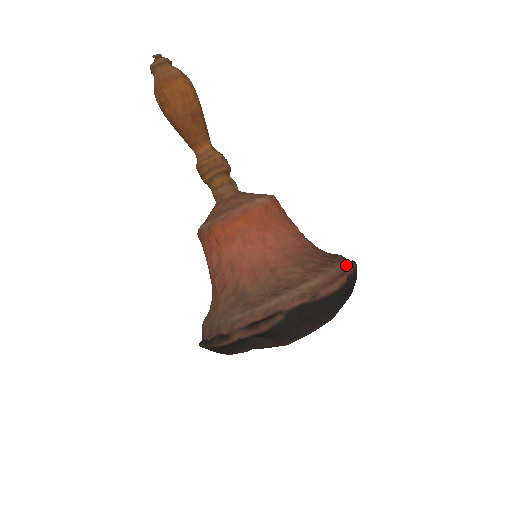
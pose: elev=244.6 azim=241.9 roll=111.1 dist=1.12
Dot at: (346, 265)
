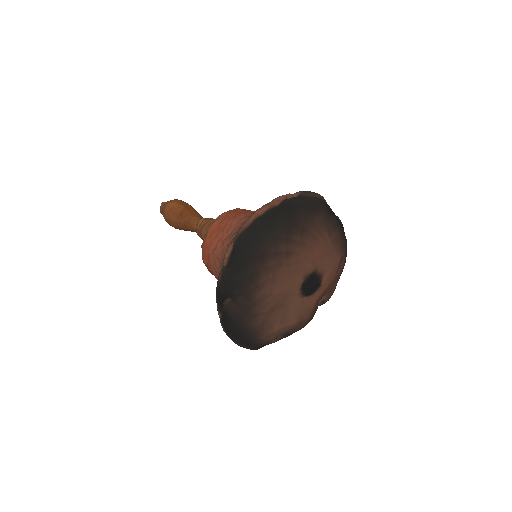
Dot at: occluded
